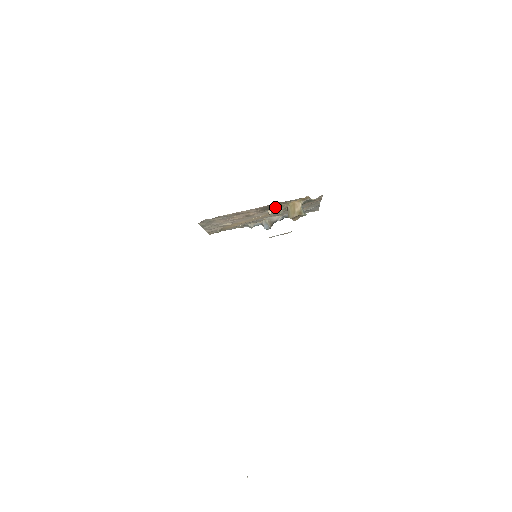
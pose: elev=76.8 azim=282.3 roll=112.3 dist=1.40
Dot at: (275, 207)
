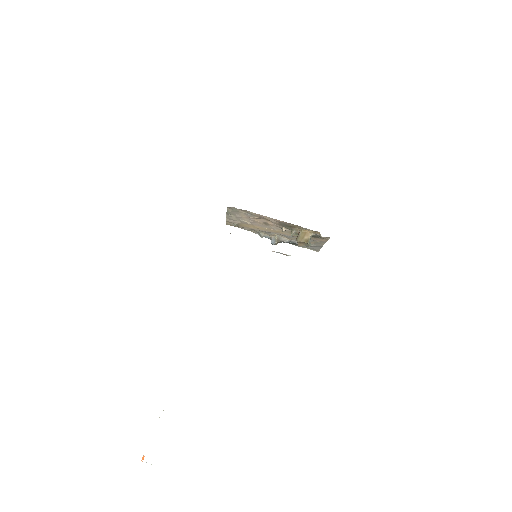
Dot at: (290, 227)
